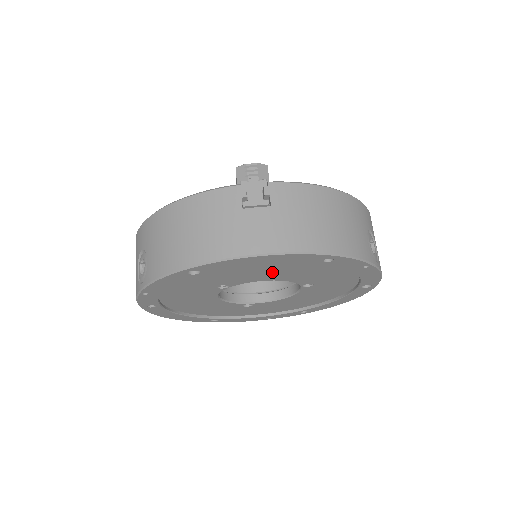
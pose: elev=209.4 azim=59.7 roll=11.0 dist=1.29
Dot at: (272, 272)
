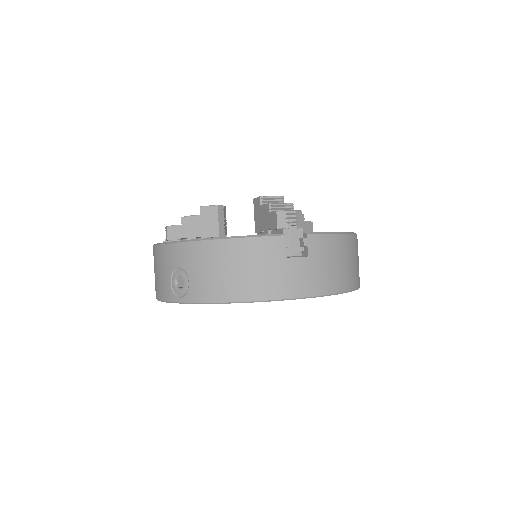
Dot at: occluded
